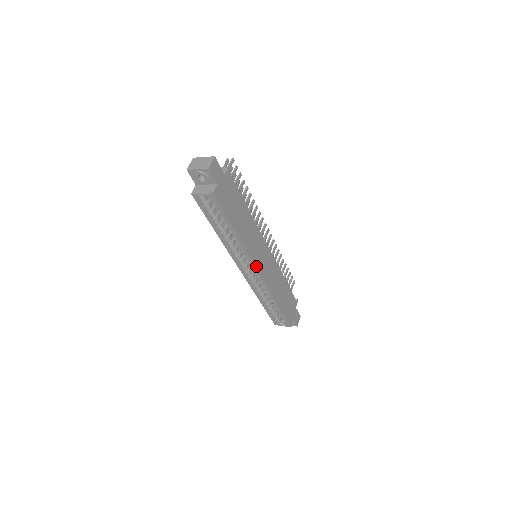
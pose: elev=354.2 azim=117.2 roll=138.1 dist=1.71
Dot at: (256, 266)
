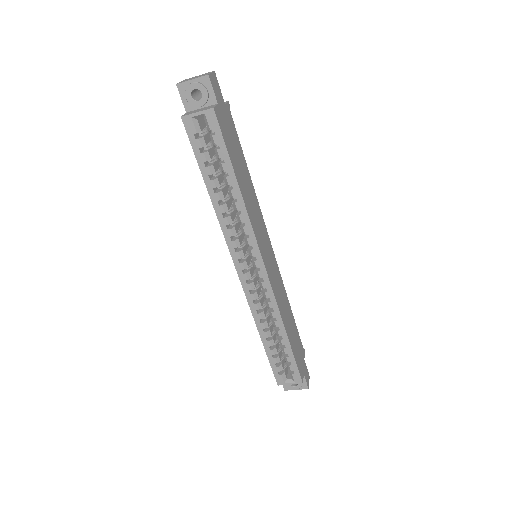
Dot at: (261, 256)
